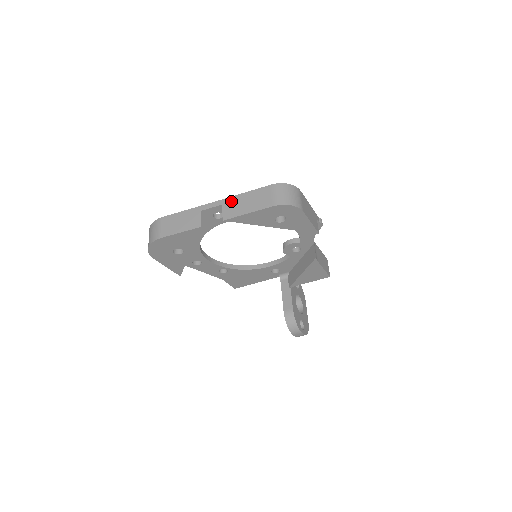
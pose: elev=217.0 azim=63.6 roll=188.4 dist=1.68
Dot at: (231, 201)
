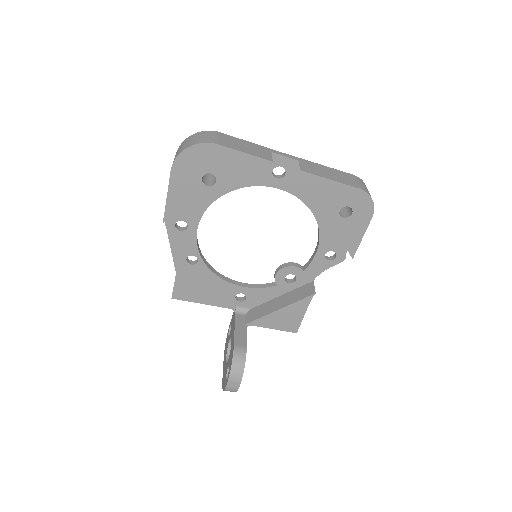
Dot at: (309, 163)
